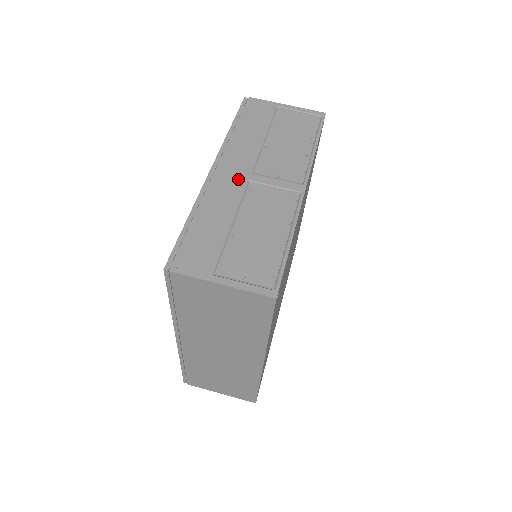
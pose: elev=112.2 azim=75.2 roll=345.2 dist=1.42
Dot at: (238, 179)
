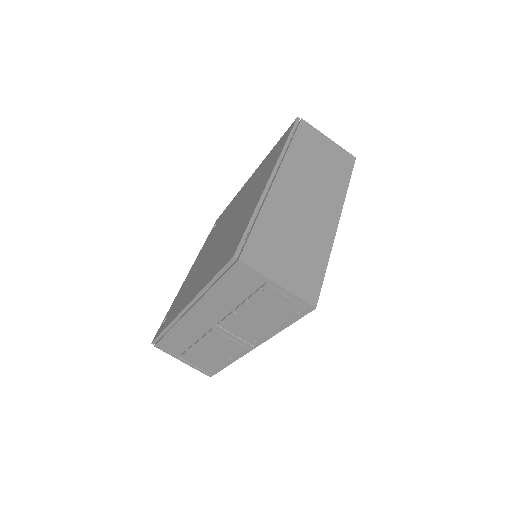
Dot at: (204, 324)
